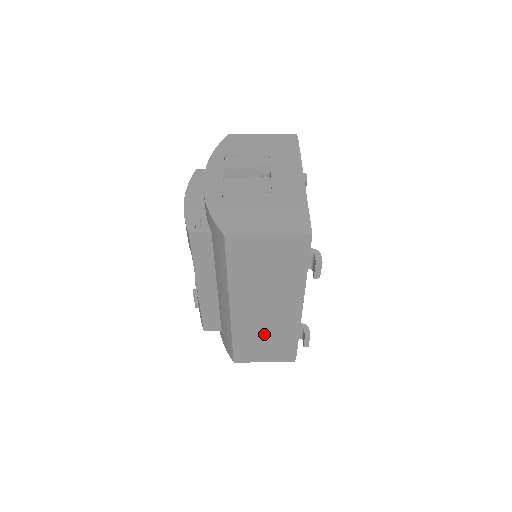
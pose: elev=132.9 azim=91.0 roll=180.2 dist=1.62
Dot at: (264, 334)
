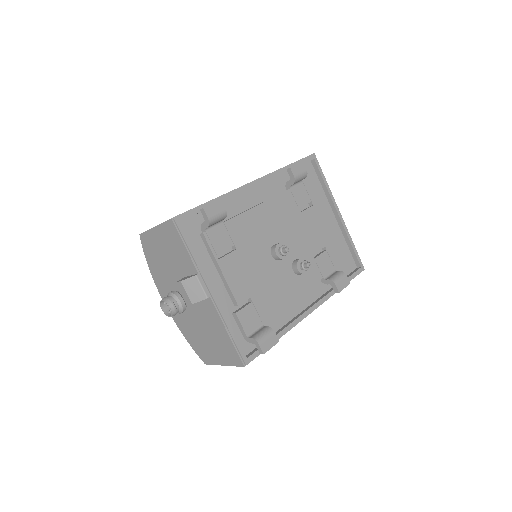
Dot at: occluded
